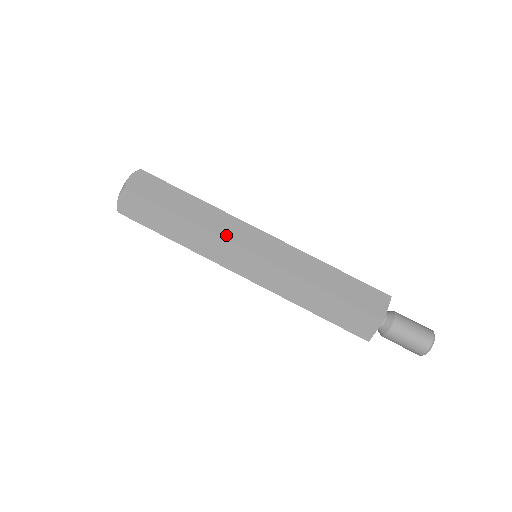
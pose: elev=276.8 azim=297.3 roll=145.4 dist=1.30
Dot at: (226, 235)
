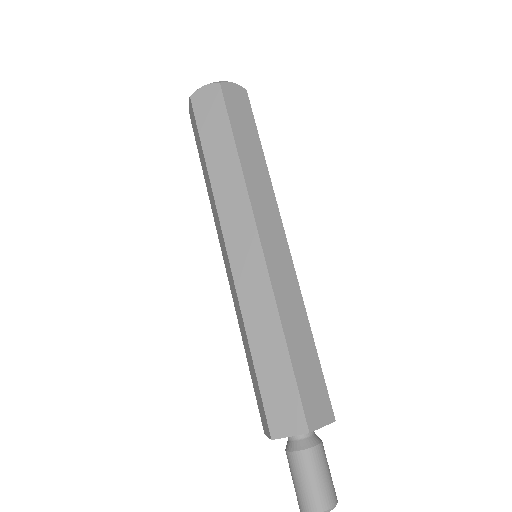
Dot at: (224, 215)
